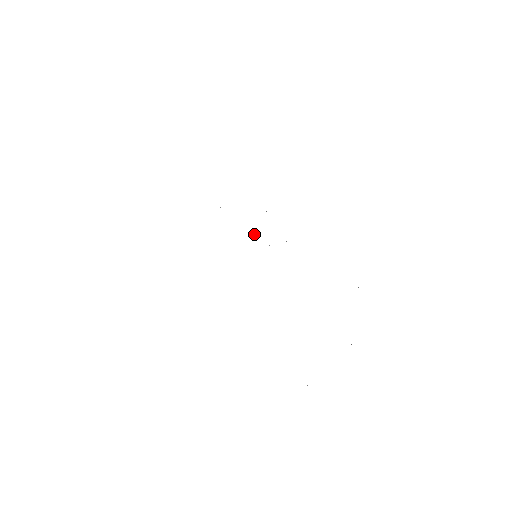
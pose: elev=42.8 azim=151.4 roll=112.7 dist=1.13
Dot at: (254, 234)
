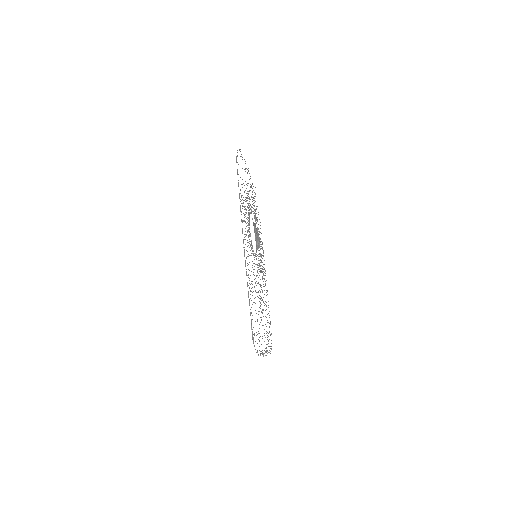
Dot at: (258, 242)
